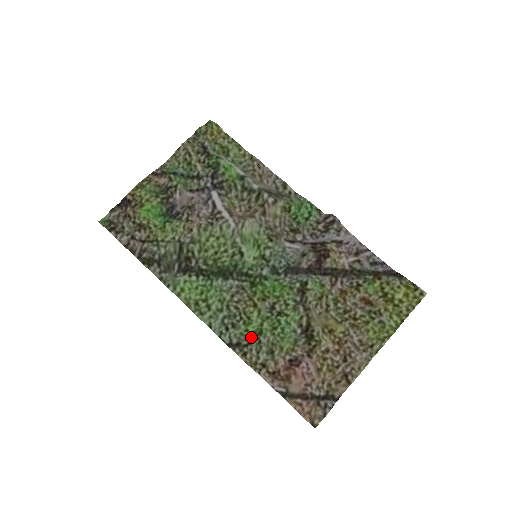
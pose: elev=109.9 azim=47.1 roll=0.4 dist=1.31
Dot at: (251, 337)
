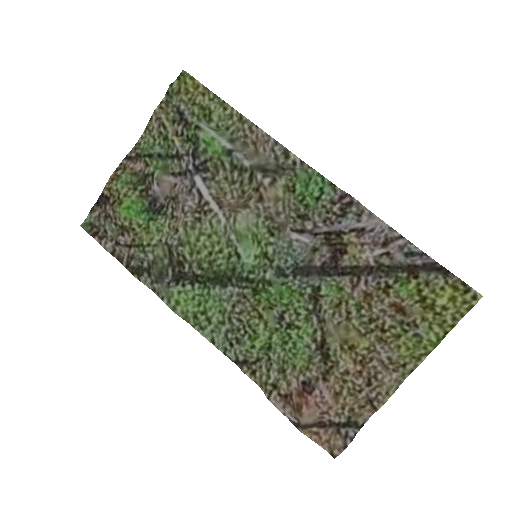
Dot at: (259, 353)
